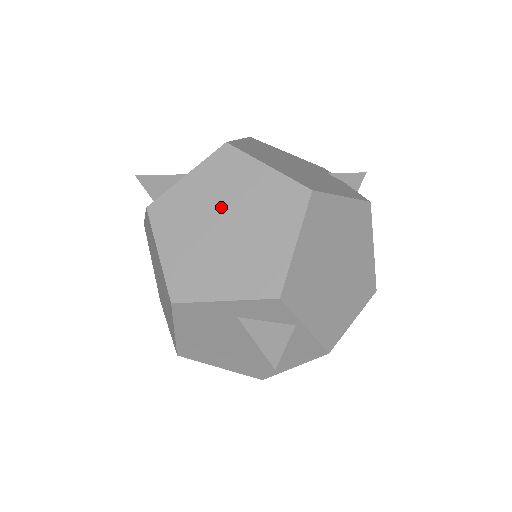
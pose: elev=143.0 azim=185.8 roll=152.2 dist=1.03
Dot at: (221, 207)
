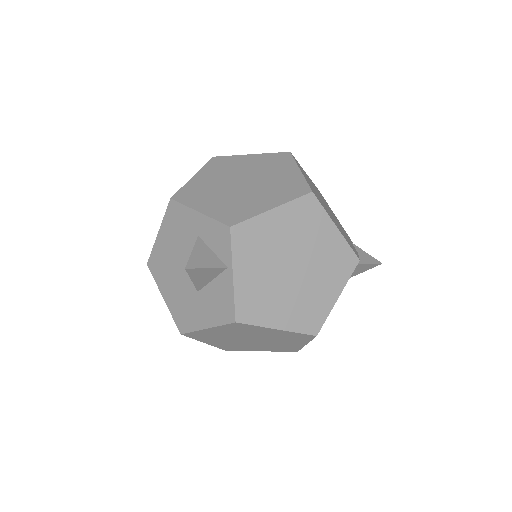
Dot at: (252, 174)
